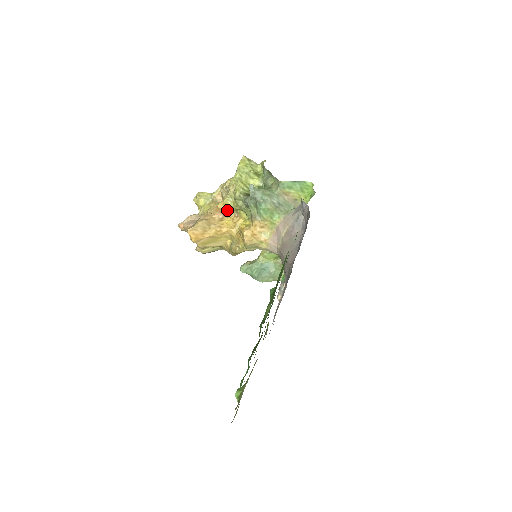
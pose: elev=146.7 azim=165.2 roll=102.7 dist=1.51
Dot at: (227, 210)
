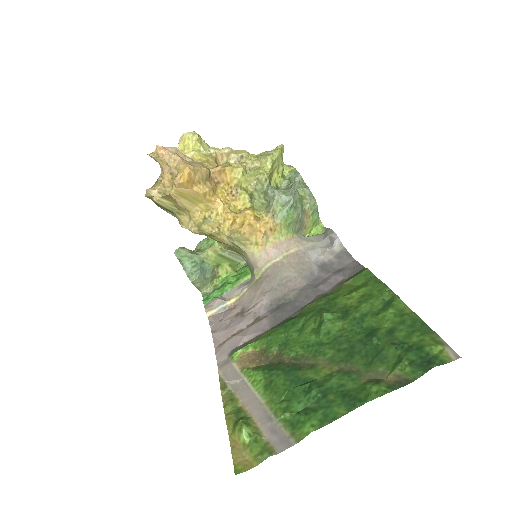
Dot at: (229, 180)
